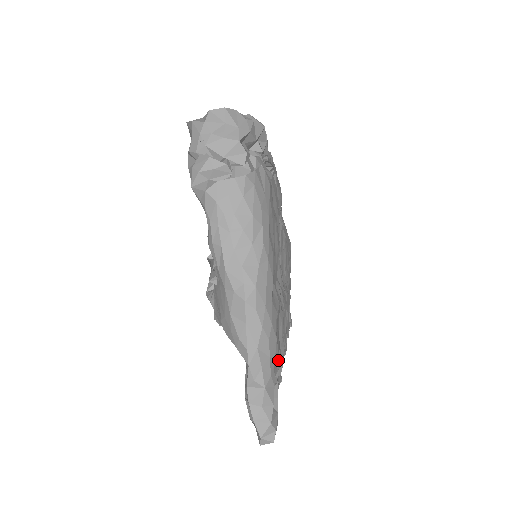
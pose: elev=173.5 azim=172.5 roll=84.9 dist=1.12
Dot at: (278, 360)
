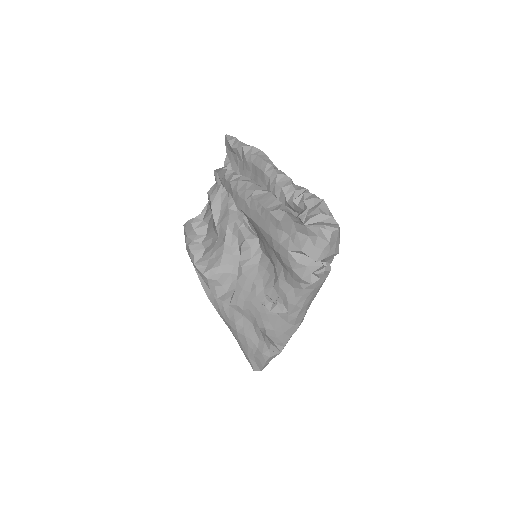
Dot at: occluded
